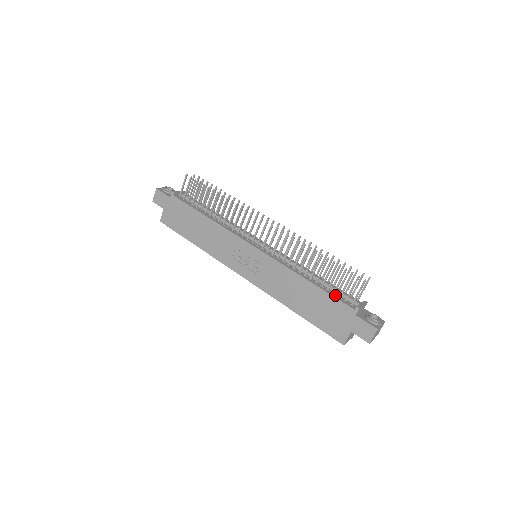
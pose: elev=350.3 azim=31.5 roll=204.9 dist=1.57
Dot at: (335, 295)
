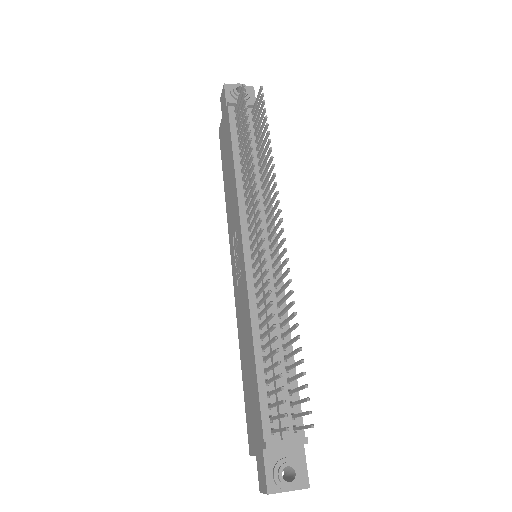
Dot at: (266, 398)
